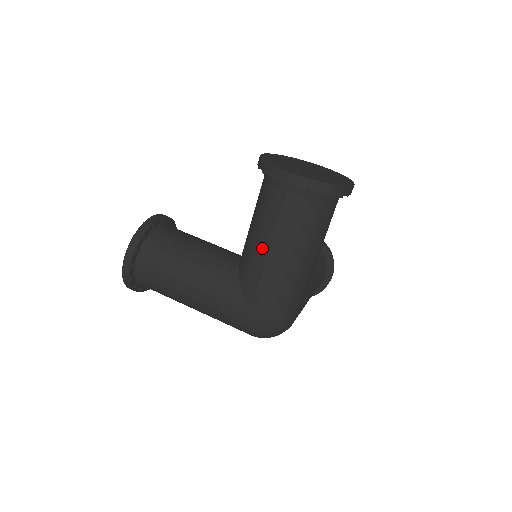
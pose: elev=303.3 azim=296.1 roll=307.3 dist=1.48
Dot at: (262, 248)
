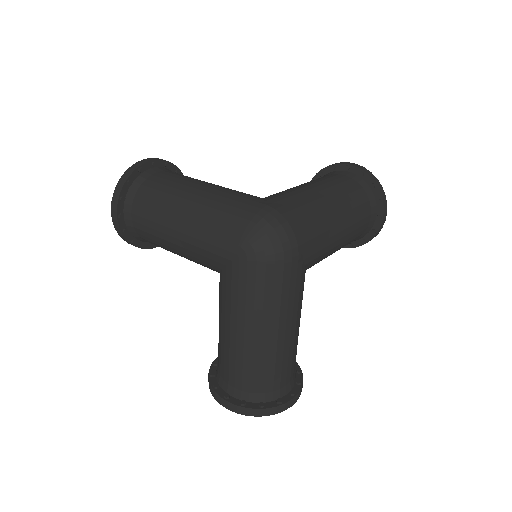
Dot at: (303, 185)
